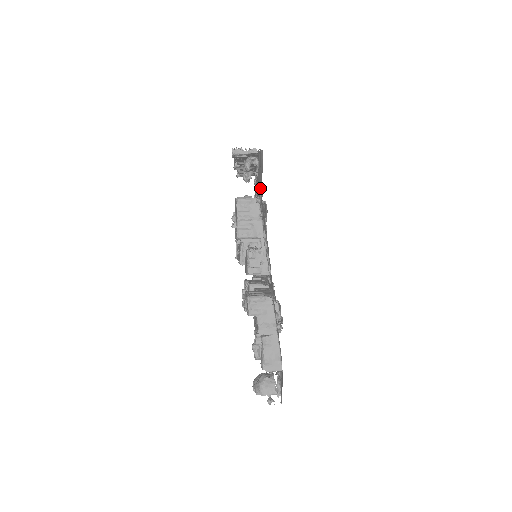
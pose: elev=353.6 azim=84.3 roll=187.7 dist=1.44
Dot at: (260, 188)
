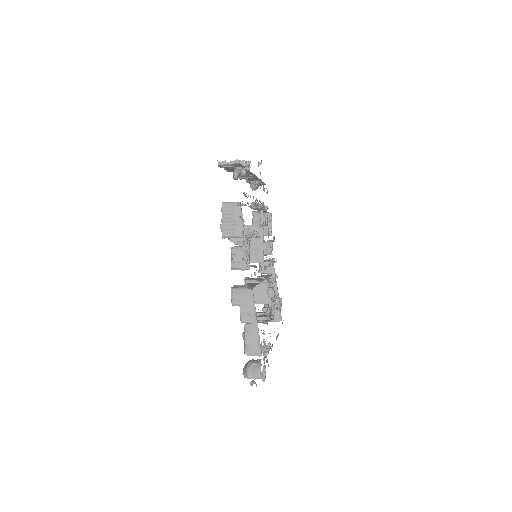
Dot at: occluded
